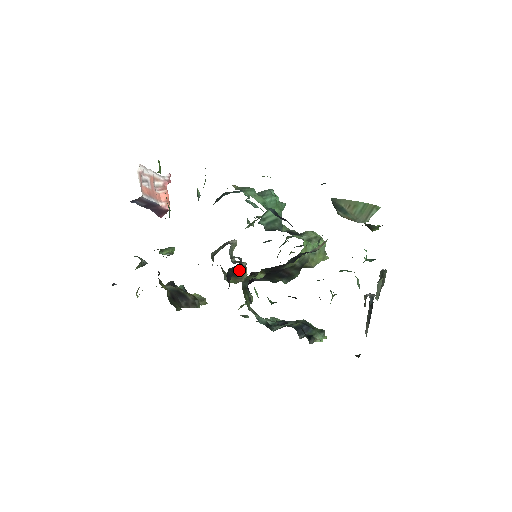
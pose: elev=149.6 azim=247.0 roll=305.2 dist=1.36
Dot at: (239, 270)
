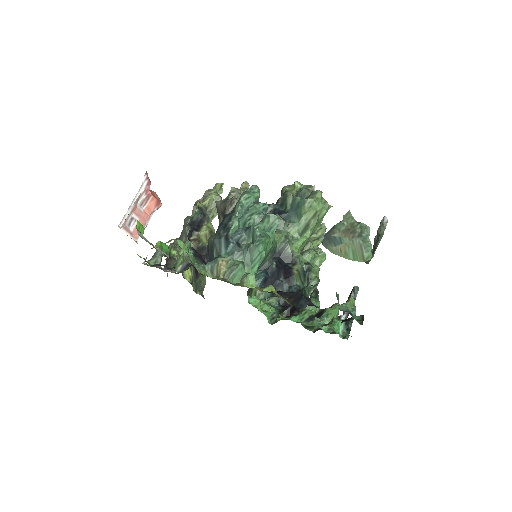
Dot at: occluded
